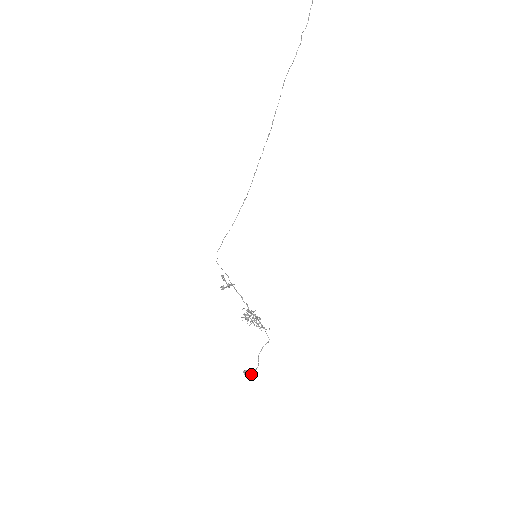
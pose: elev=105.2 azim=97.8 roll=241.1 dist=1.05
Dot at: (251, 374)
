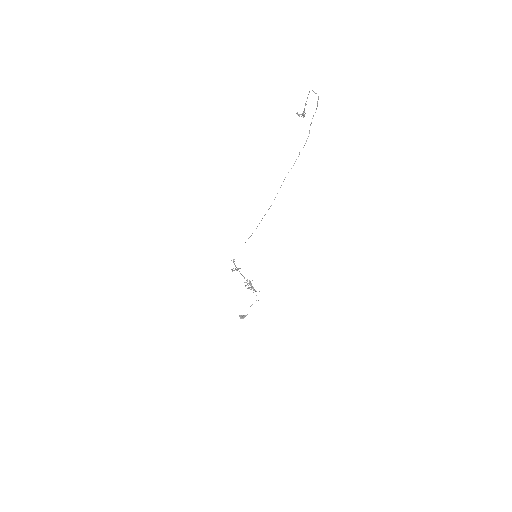
Dot at: occluded
